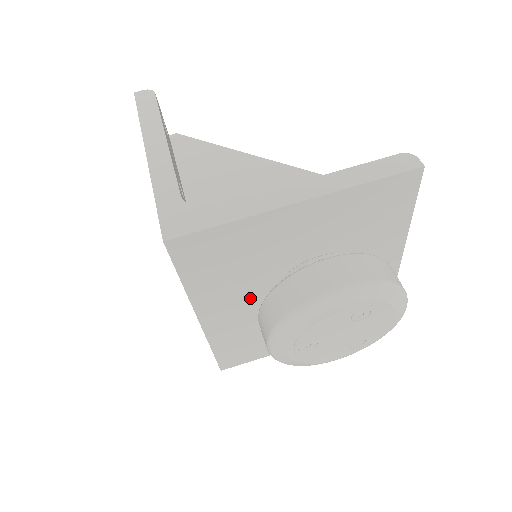
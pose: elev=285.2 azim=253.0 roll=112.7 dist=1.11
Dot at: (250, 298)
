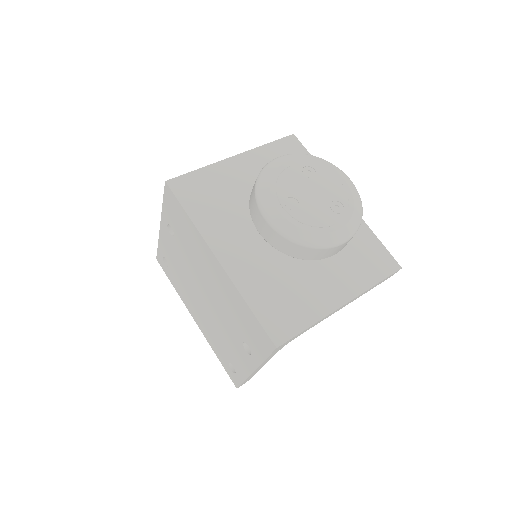
Dot at: (249, 234)
